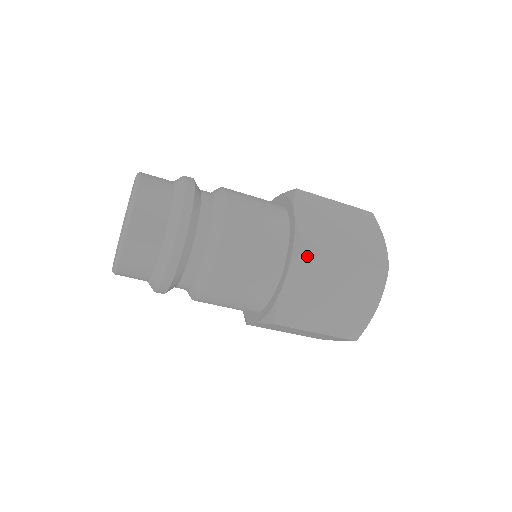
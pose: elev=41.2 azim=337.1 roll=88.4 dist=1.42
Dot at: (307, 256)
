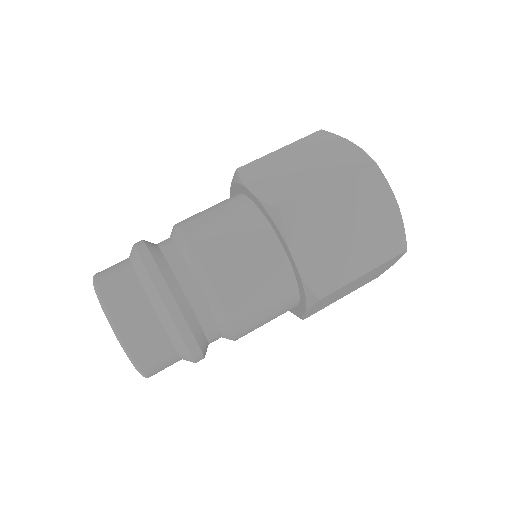
Dot at: (291, 216)
